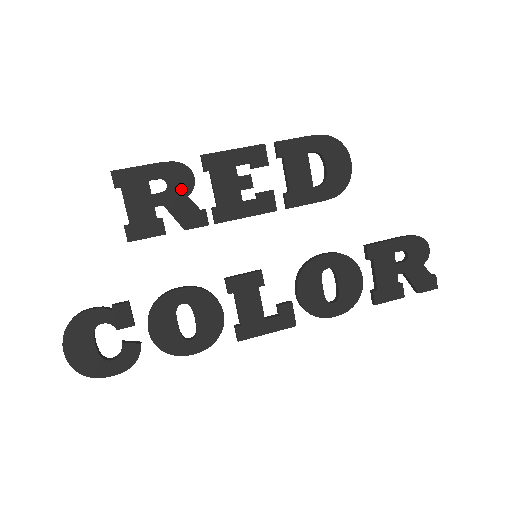
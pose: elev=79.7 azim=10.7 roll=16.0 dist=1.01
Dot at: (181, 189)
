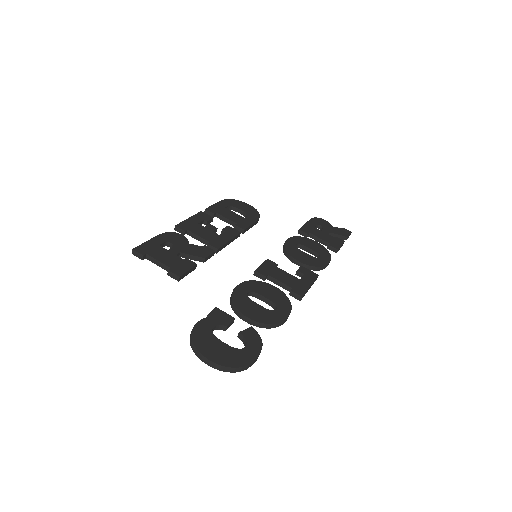
Dot at: (181, 242)
